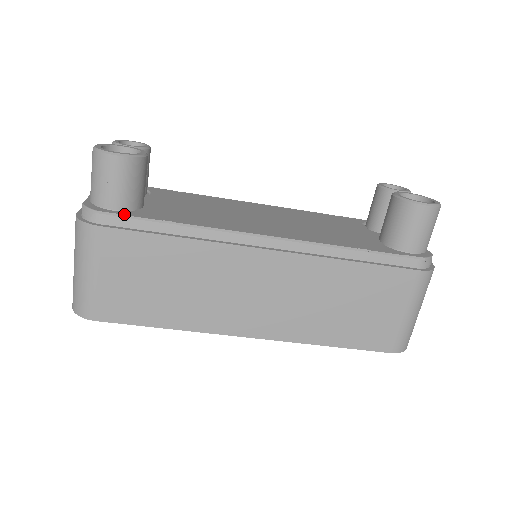
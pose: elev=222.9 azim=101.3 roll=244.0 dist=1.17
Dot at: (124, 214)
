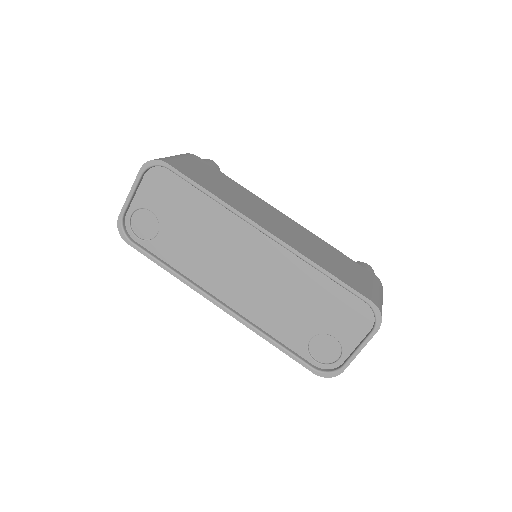
Dot at: occluded
